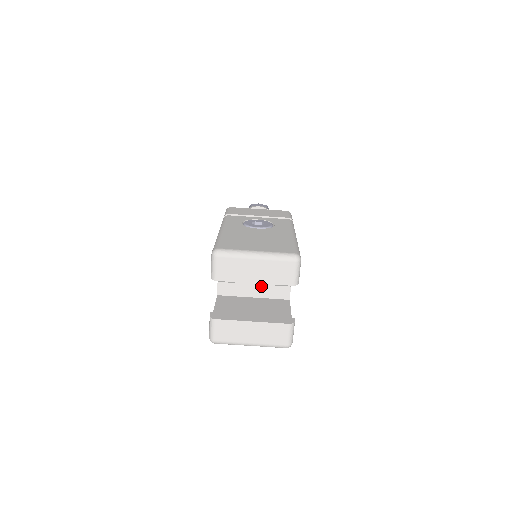
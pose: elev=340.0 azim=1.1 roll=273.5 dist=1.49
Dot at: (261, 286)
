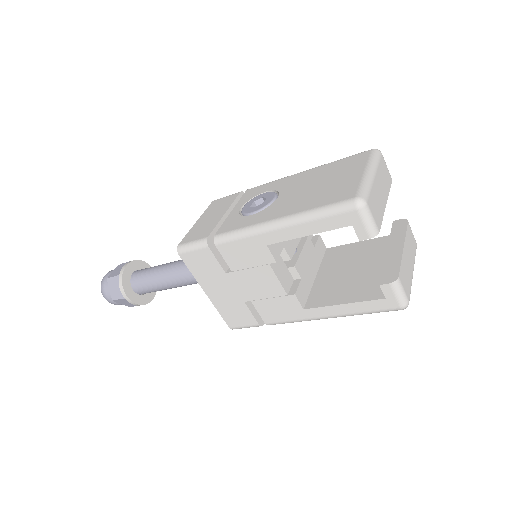
Dot at: (311, 258)
